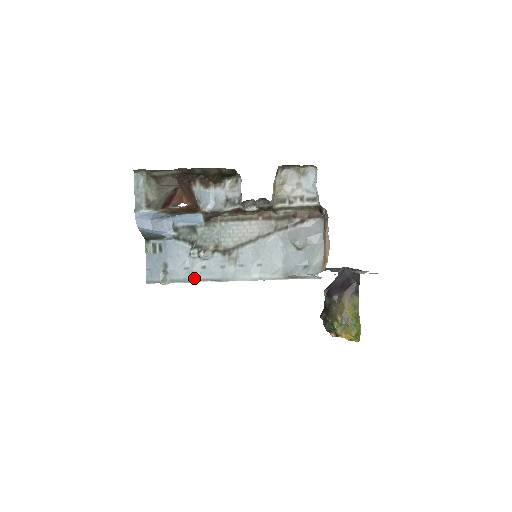
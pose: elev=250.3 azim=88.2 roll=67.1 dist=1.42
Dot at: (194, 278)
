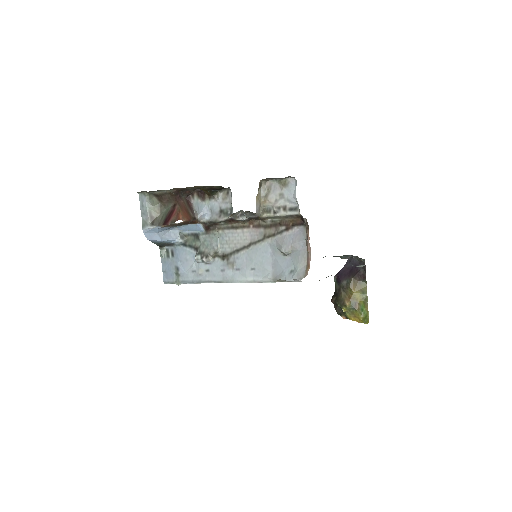
Dot at: (200, 280)
